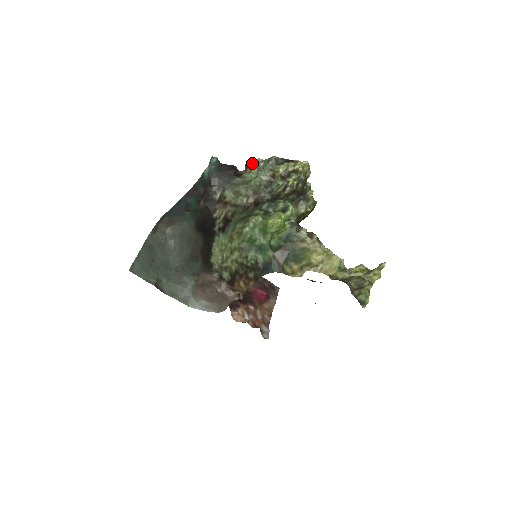
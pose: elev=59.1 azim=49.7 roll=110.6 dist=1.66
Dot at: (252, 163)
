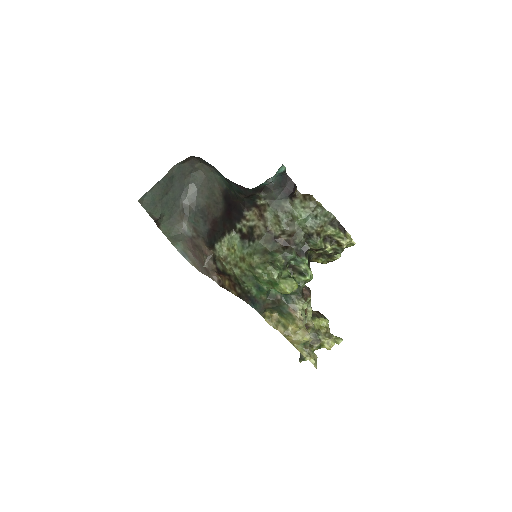
Dot at: (312, 201)
